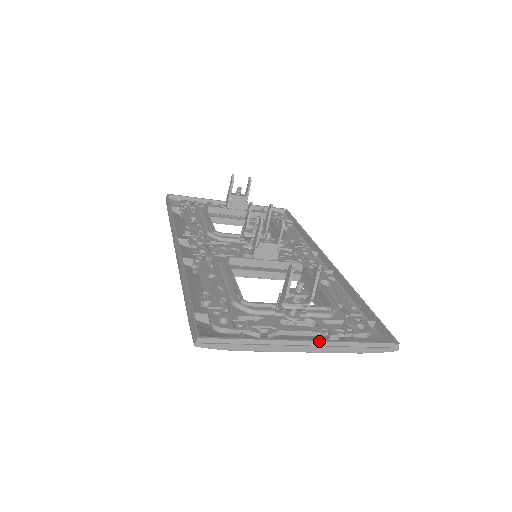
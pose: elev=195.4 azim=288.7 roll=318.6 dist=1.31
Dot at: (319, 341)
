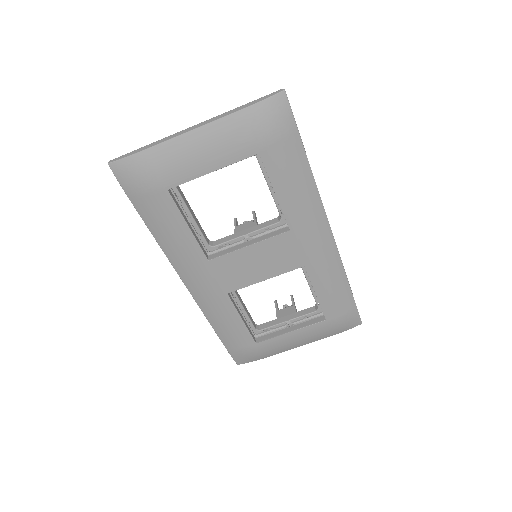
Dot at: (205, 121)
